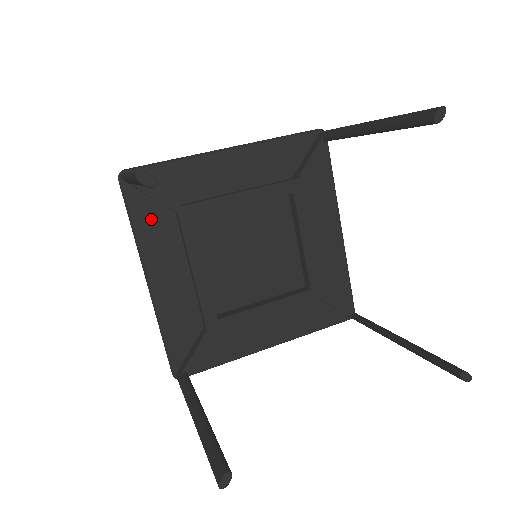
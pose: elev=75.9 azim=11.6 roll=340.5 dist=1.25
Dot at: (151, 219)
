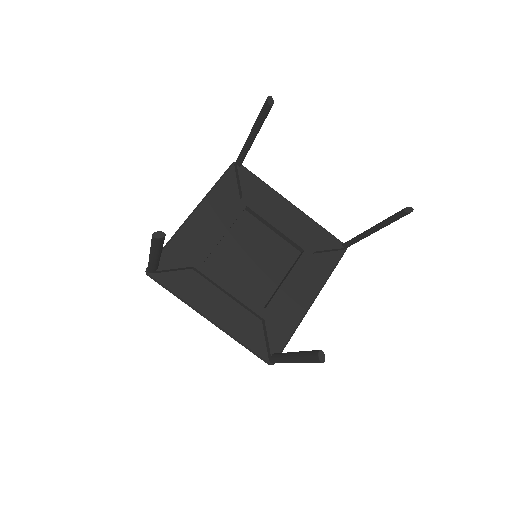
Dot at: (182, 283)
